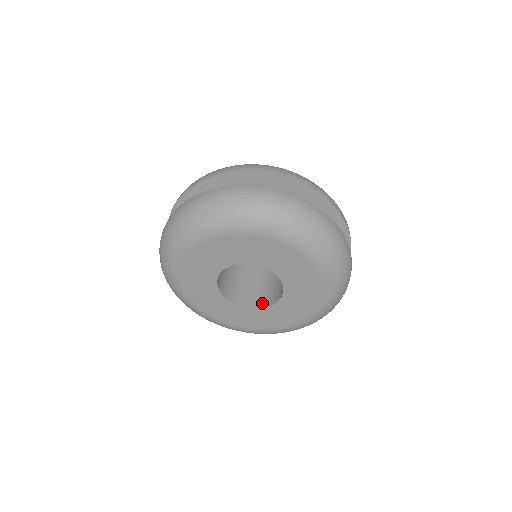
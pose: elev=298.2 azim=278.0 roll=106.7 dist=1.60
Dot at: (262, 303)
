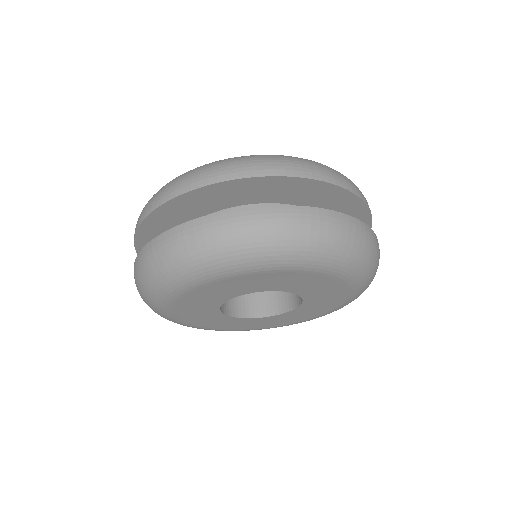
Dot at: (277, 308)
